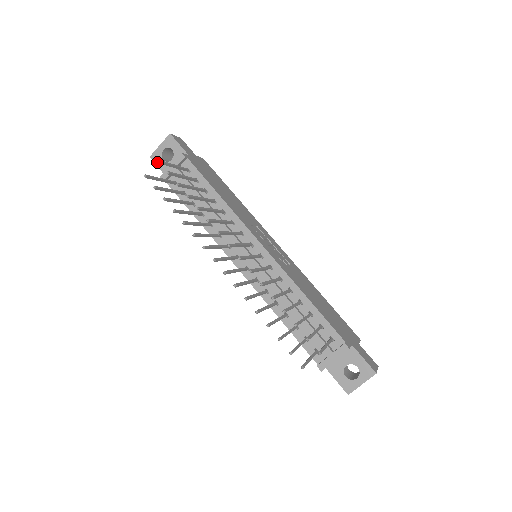
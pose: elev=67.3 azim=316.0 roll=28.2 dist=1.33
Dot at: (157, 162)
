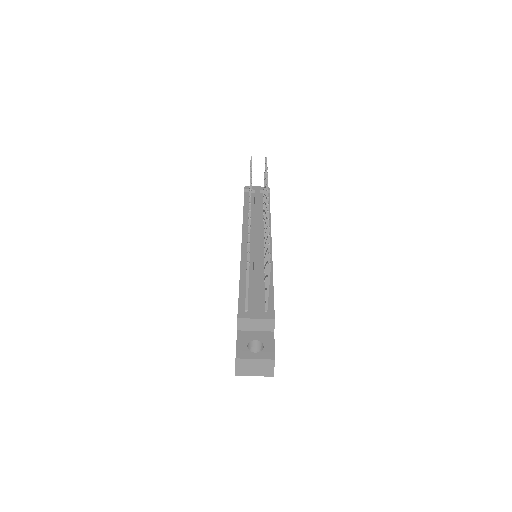
Dot at: occluded
